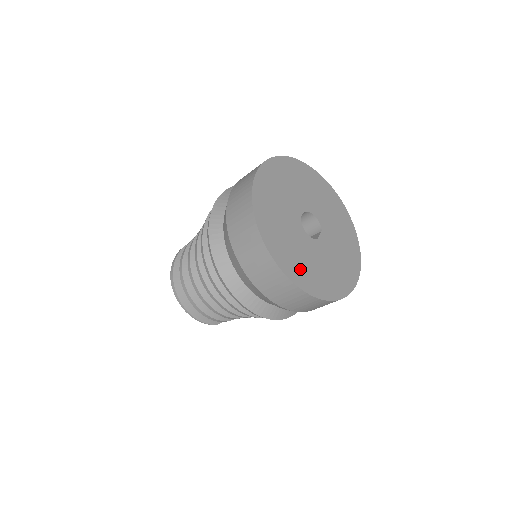
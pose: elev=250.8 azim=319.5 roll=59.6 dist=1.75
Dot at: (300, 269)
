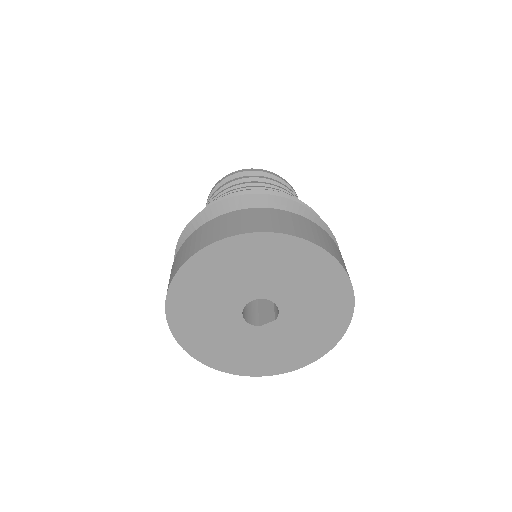
Dot at: (206, 345)
